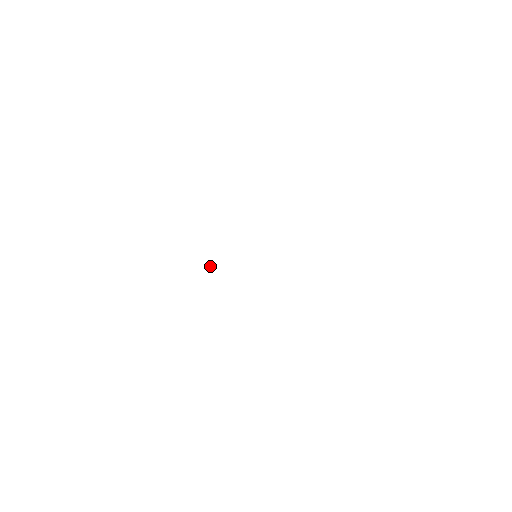
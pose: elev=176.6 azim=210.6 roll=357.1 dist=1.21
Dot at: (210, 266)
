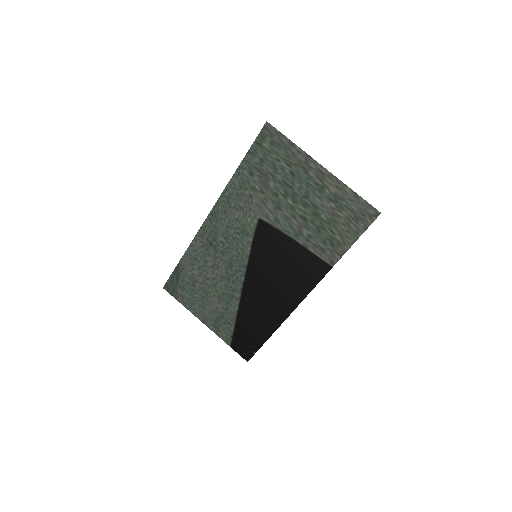
Dot at: (236, 187)
